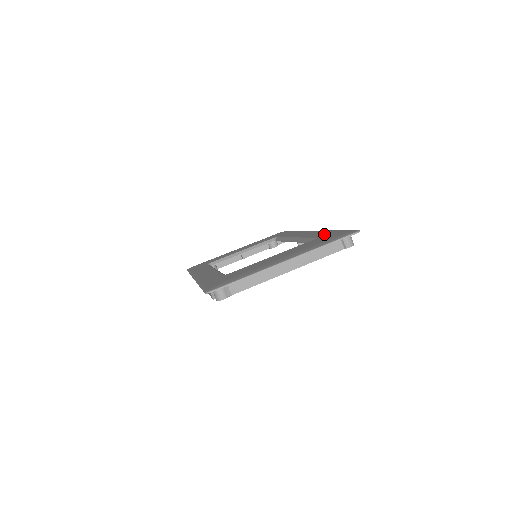
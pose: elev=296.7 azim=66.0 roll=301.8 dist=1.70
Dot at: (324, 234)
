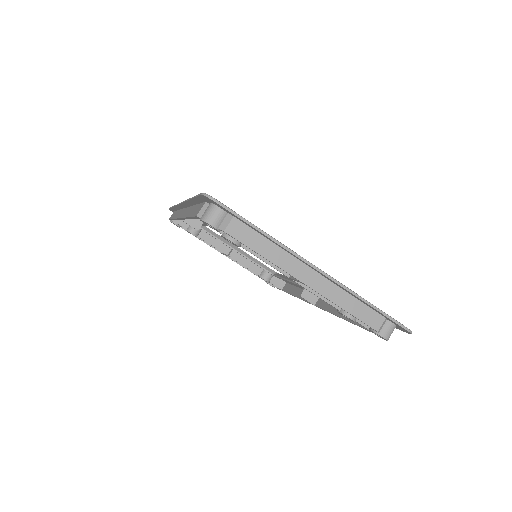
Dot at: occluded
